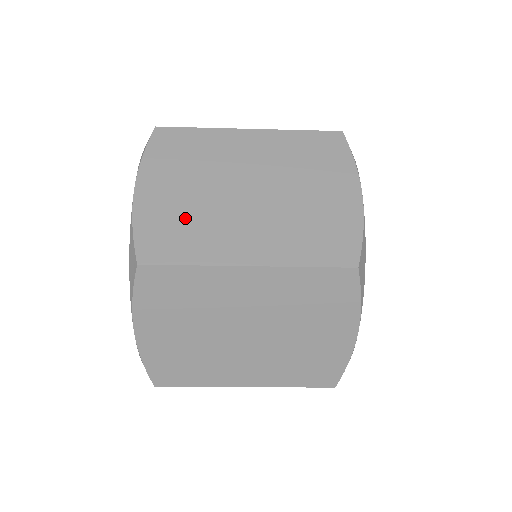
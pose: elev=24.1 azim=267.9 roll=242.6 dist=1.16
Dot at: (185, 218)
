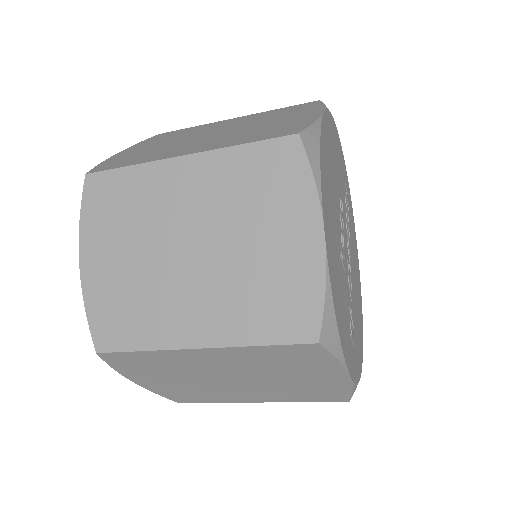
Dot at: (146, 152)
